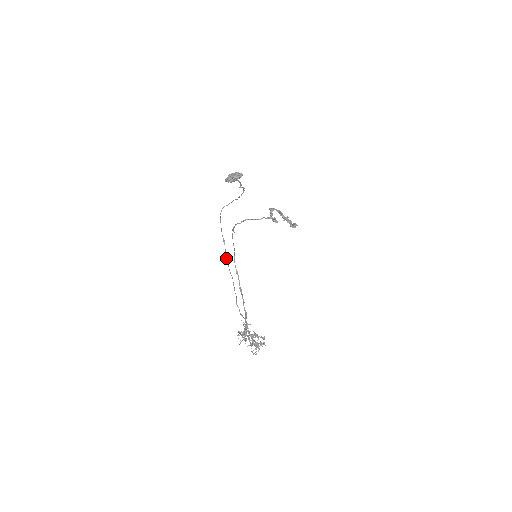
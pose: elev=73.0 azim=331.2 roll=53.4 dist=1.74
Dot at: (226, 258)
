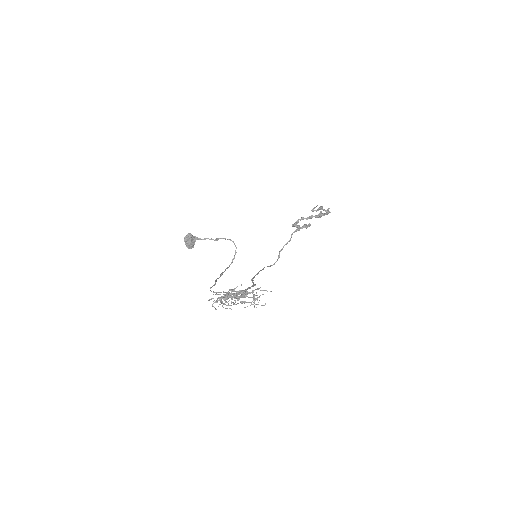
Dot at: occluded
